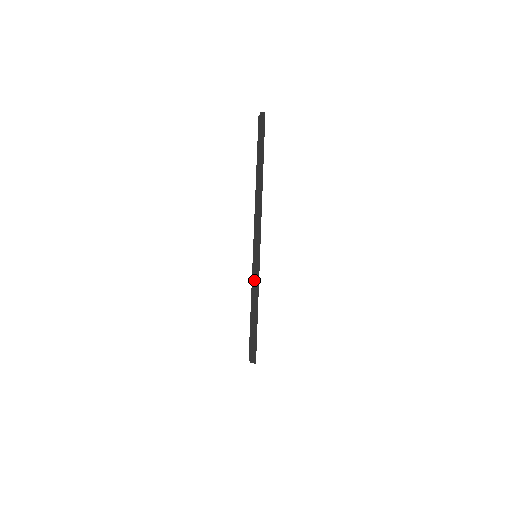
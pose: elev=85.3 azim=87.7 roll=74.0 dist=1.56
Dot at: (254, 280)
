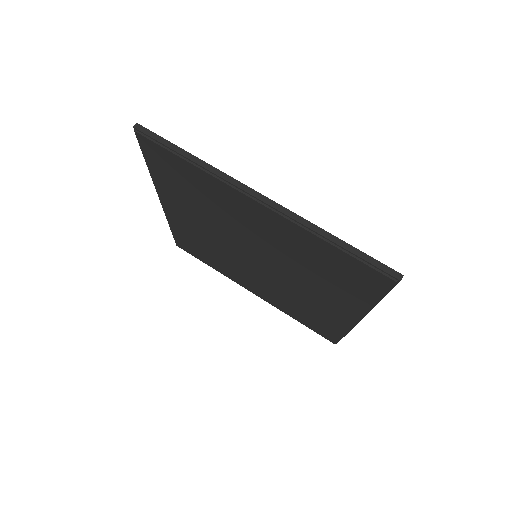
Dot at: (311, 229)
